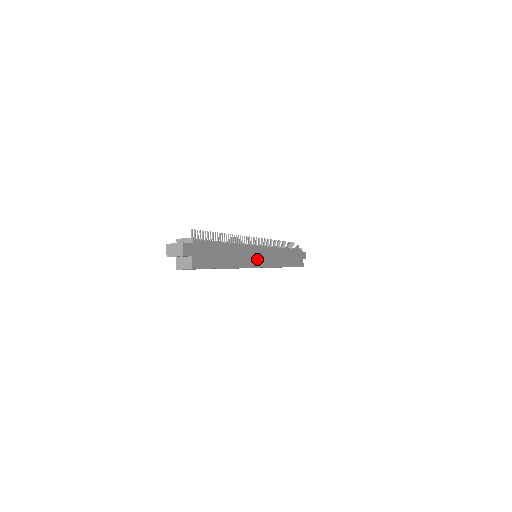
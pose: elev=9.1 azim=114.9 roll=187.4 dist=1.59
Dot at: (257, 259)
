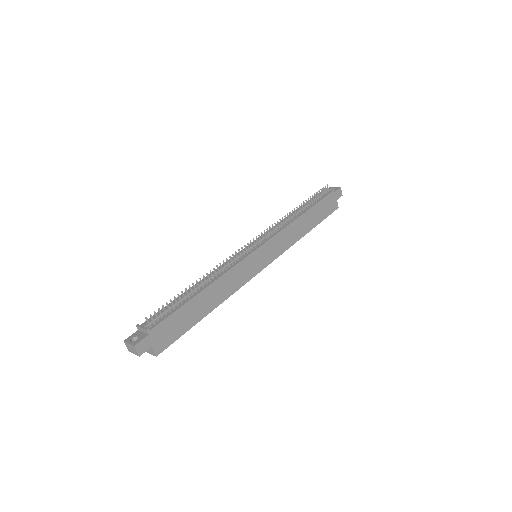
Dot at: (254, 267)
